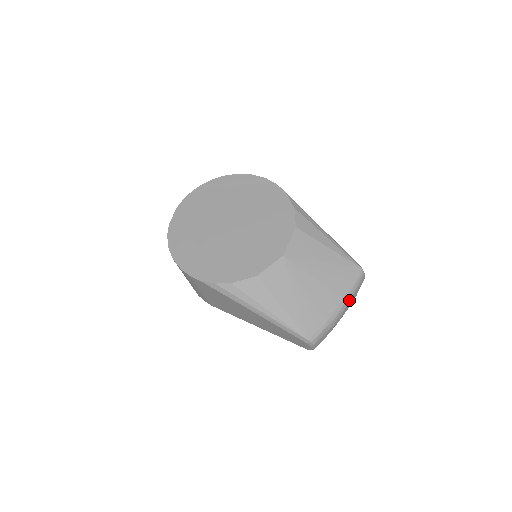
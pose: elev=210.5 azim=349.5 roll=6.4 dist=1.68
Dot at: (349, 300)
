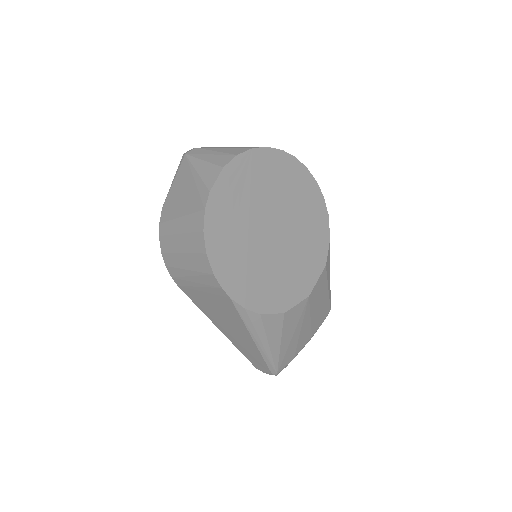
Dot at: occluded
